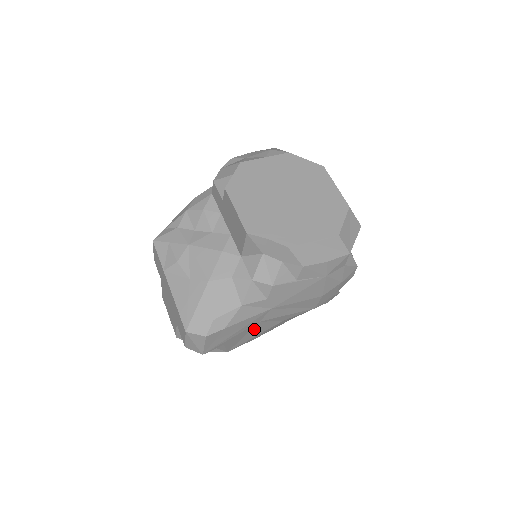
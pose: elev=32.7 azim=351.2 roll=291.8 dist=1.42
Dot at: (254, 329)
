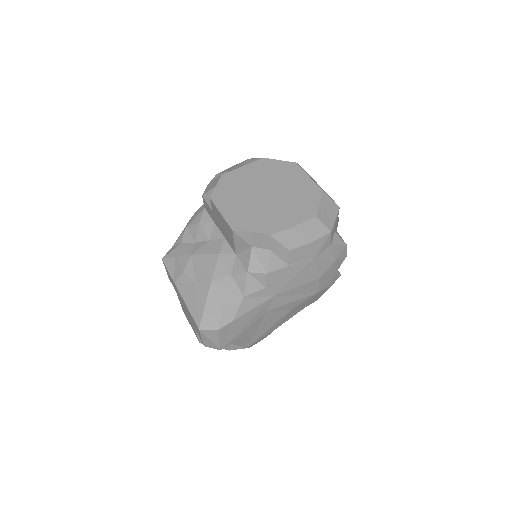
Dot at: (264, 320)
